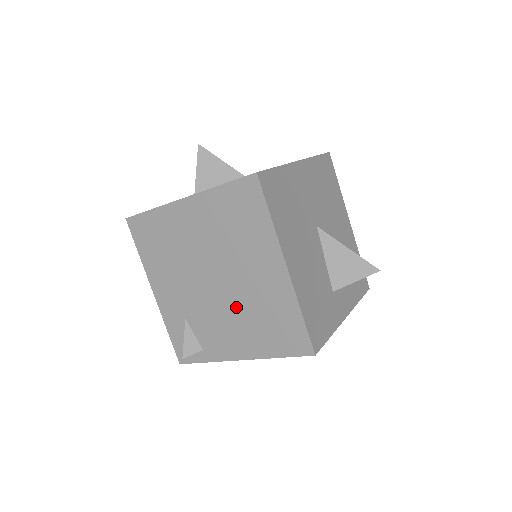
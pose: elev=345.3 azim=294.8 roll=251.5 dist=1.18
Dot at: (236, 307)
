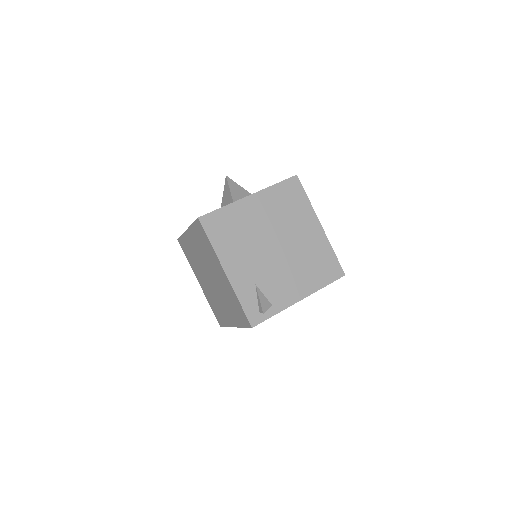
Dot at: (294, 261)
